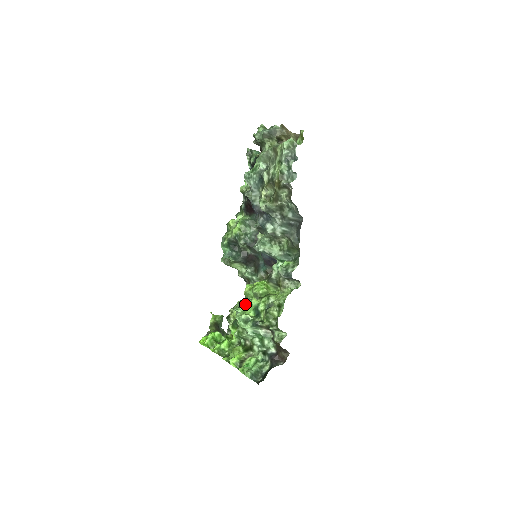
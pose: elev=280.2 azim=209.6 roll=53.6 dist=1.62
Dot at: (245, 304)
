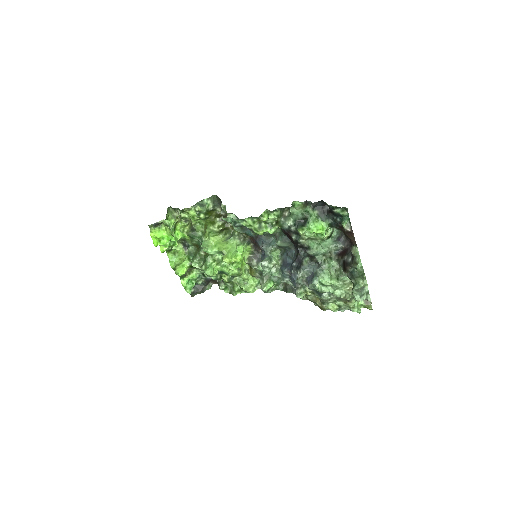
Dot at: (215, 252)
